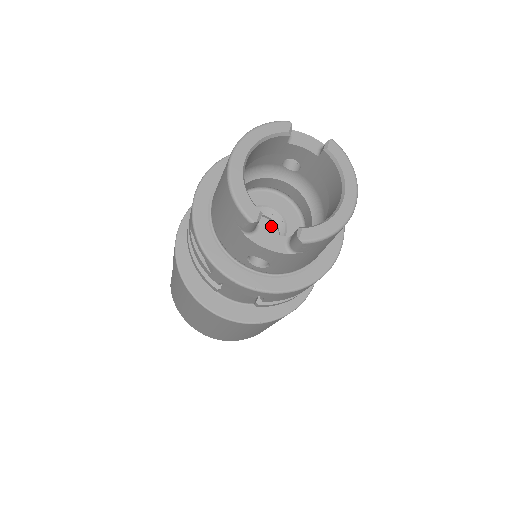
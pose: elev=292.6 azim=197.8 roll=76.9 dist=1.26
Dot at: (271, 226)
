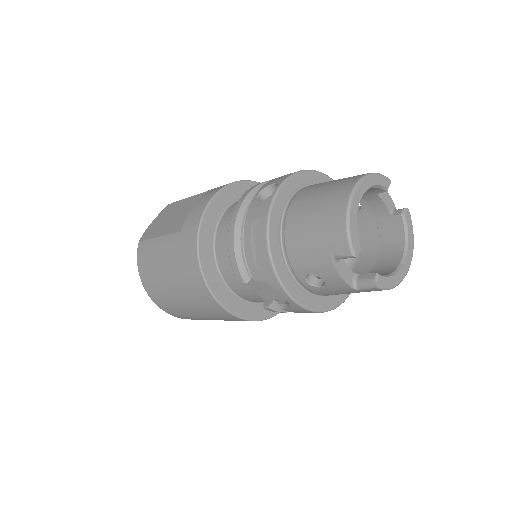
Dot at: occluded
